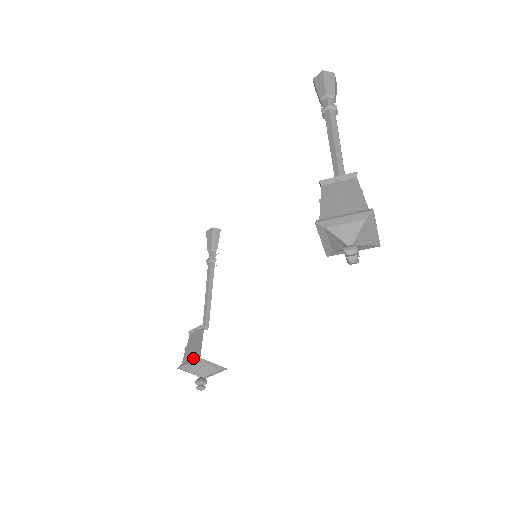
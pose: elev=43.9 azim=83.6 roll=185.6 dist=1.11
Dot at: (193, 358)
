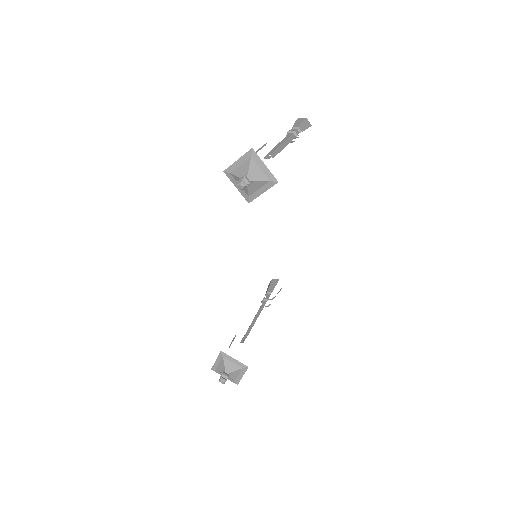
Dot at: occluded
